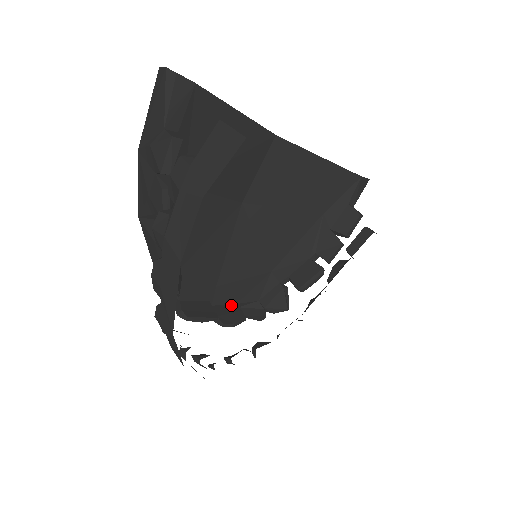
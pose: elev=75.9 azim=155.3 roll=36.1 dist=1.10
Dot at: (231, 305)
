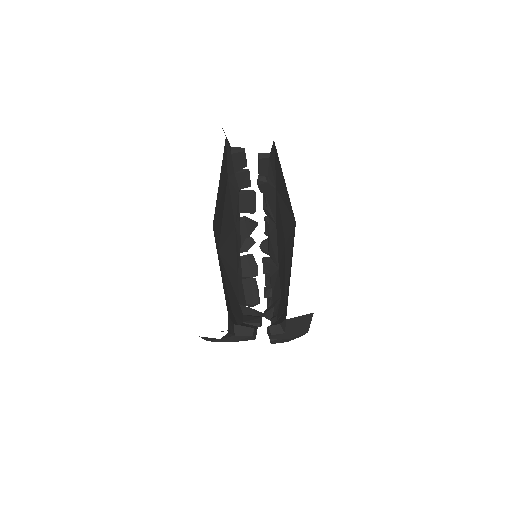
Dot at: (241, 261)
